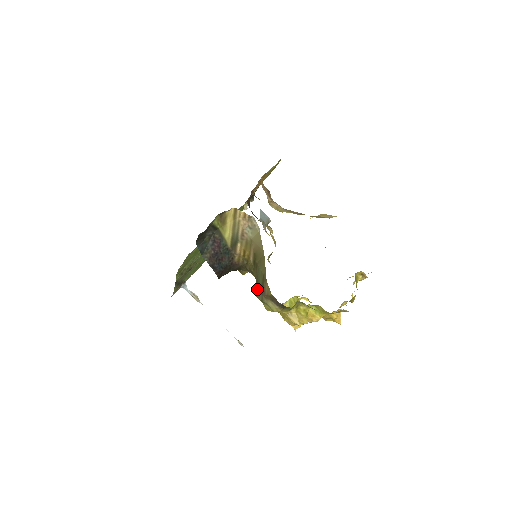
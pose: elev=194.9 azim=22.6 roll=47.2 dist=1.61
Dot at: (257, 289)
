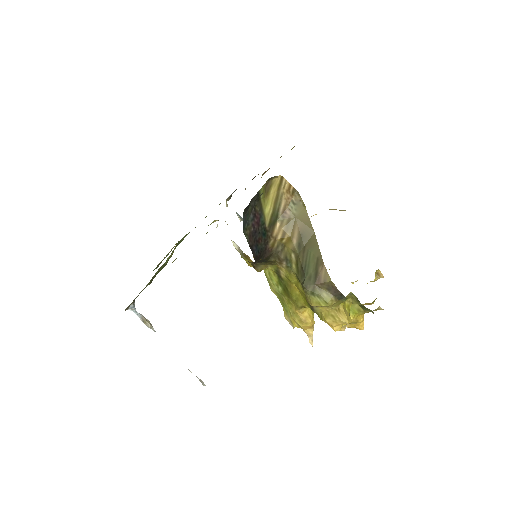
Dot at: (305, 278)
